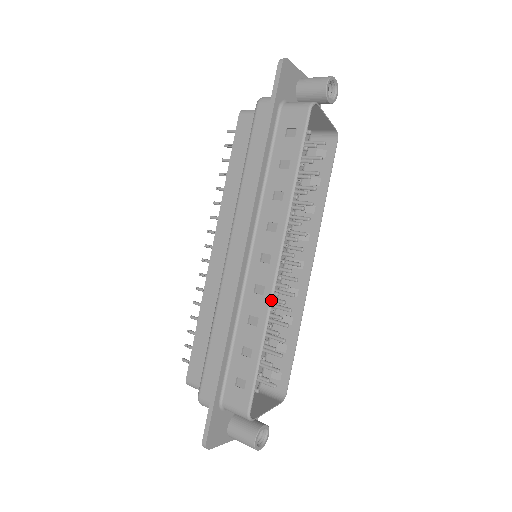
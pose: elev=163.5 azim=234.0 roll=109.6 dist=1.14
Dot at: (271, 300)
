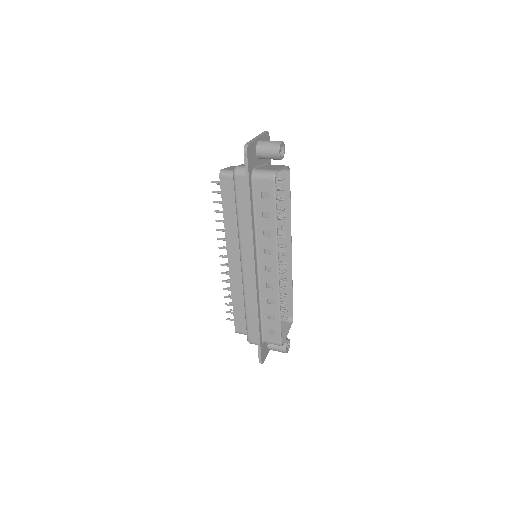
Dot at: (279, 291)
